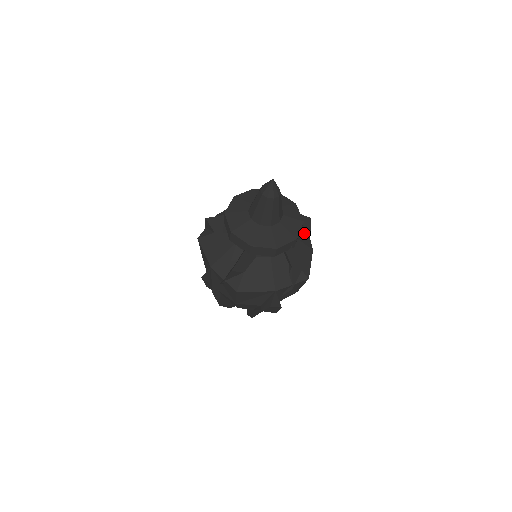
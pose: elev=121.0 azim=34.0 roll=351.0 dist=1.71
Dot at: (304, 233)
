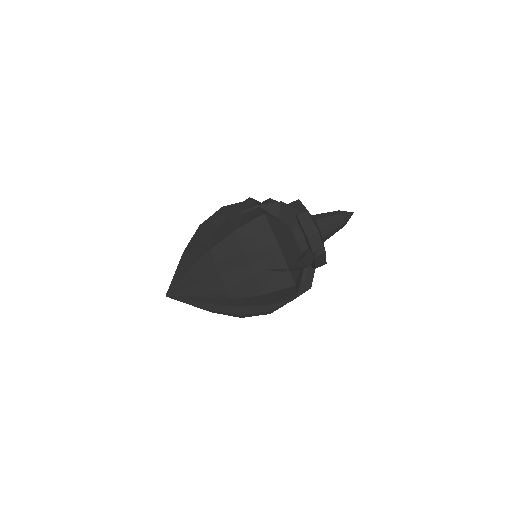
Dot at: occluded
